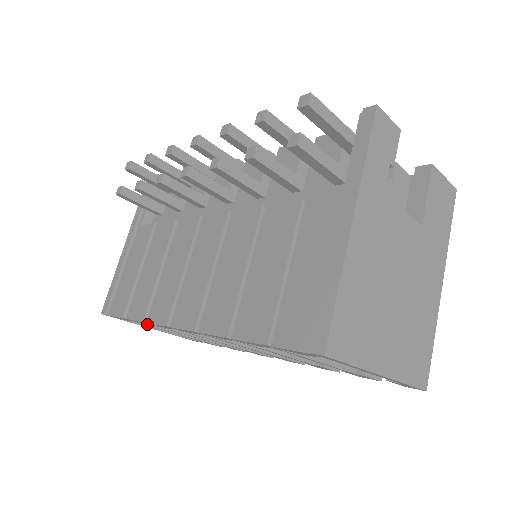
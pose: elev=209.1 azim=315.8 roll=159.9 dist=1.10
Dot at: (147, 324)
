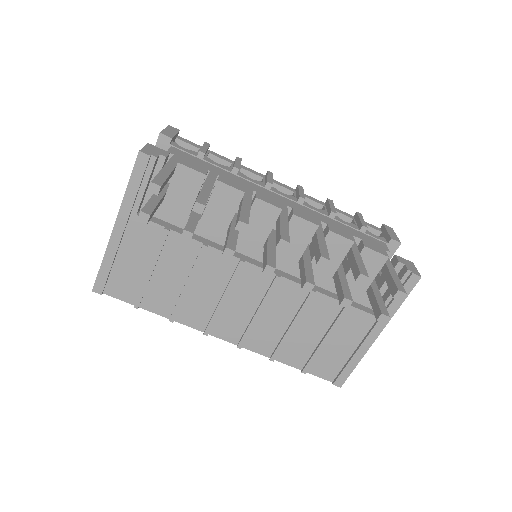
Dot at: occluded
